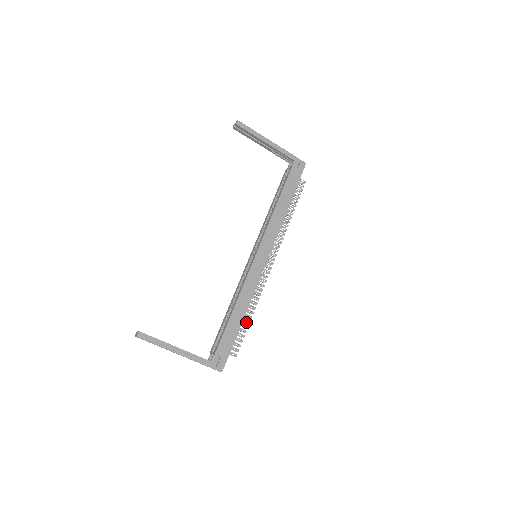
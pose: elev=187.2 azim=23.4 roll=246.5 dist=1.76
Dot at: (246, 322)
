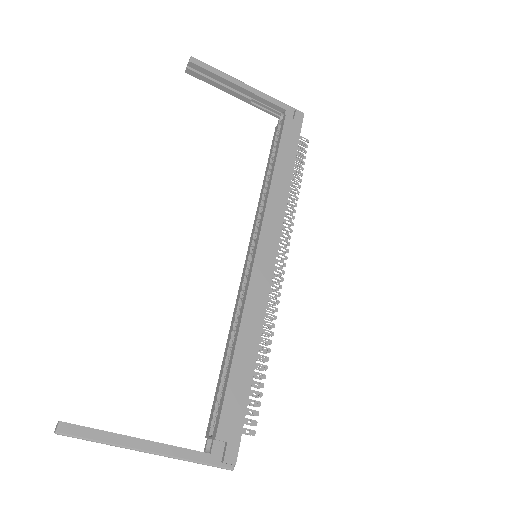
Dot at: (260, 368)
